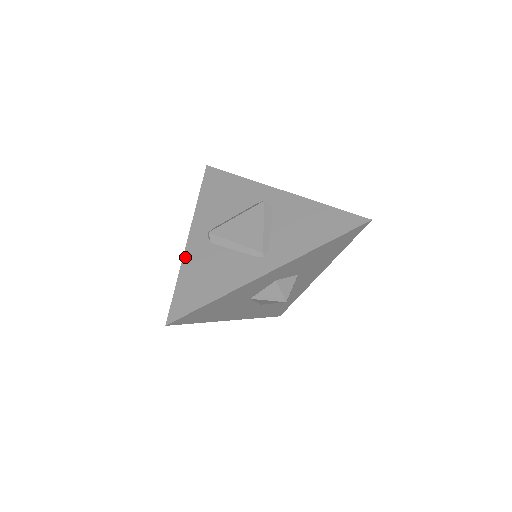
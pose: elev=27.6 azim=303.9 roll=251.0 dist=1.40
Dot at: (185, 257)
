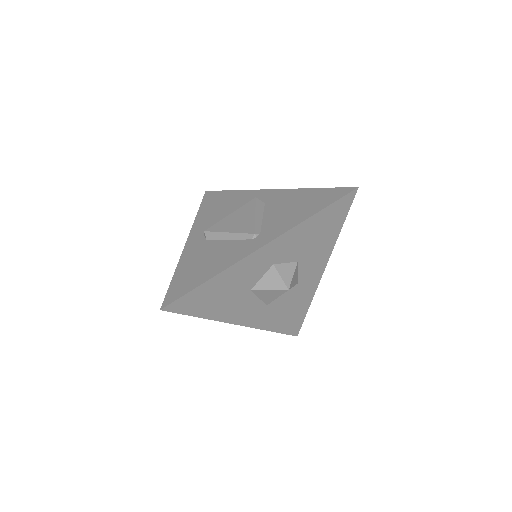
Dot at: (182, 256)
